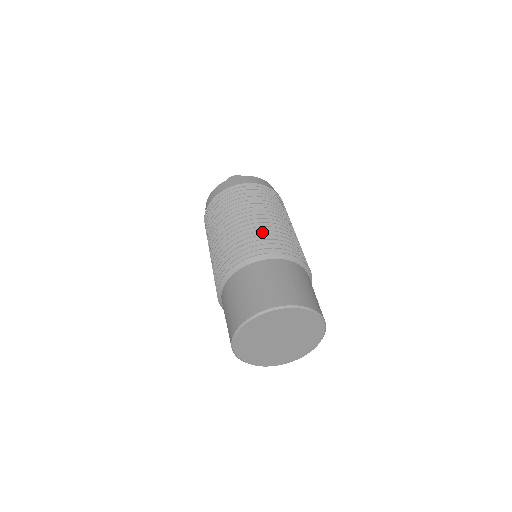
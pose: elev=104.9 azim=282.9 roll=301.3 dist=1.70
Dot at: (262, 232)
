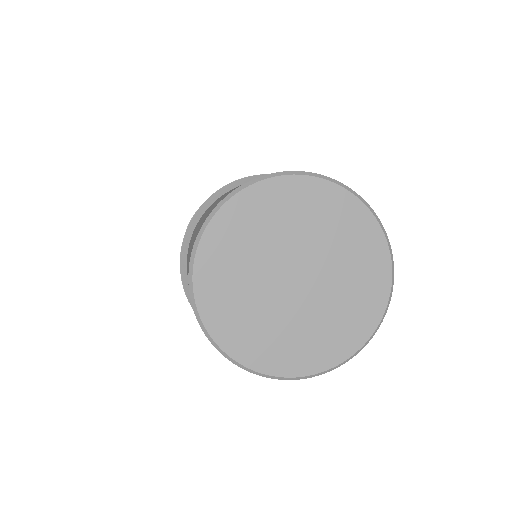
Dot at: occluded
